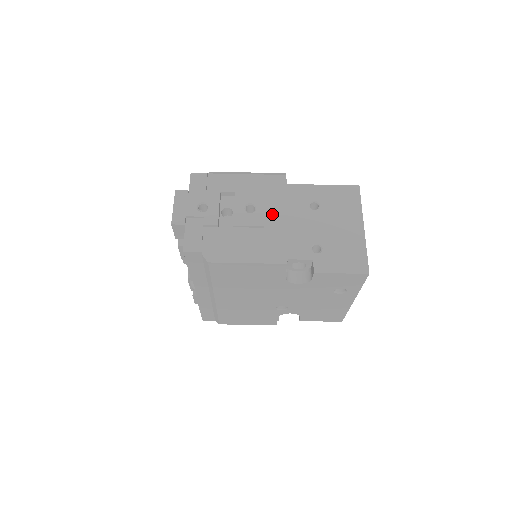
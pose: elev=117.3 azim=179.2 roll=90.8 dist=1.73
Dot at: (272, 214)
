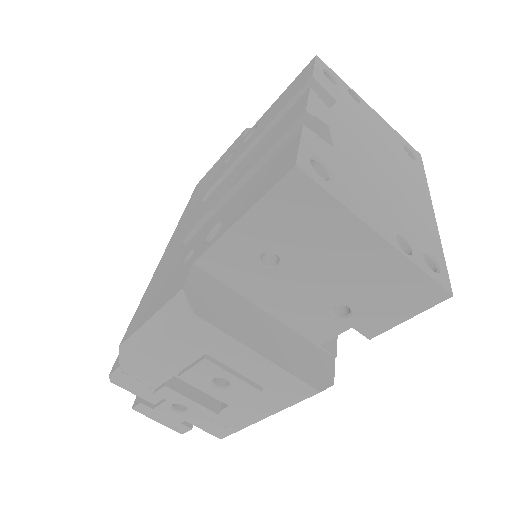
Dot at: (250, 370)
